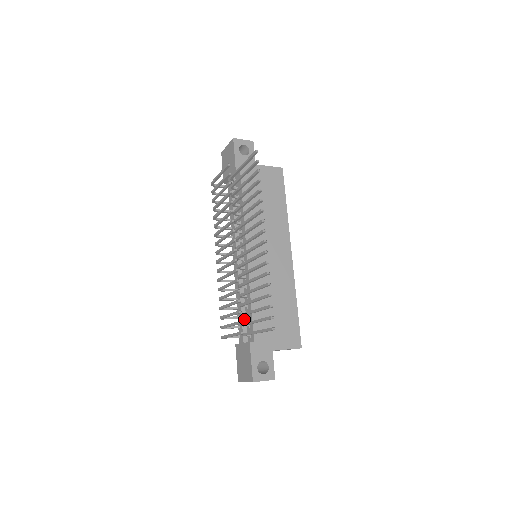
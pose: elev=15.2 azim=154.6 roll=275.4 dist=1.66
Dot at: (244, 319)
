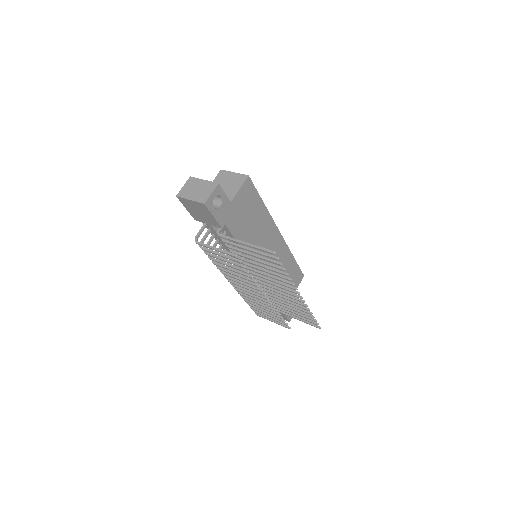
Dot at: occluded
